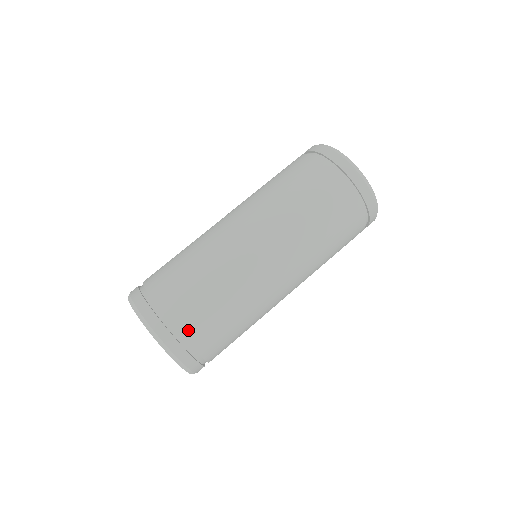
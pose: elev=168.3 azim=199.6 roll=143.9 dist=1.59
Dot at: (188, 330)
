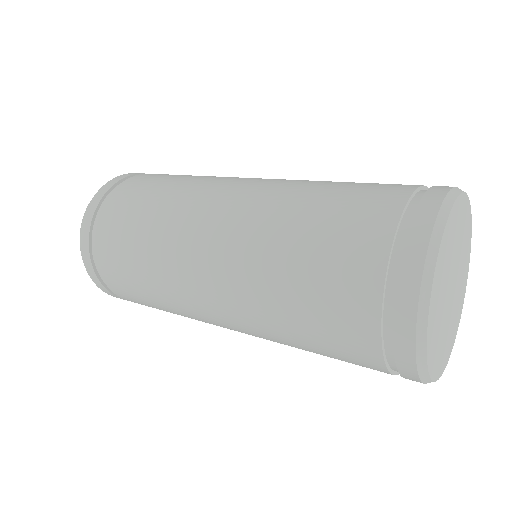
Dot at: (102, 261)
